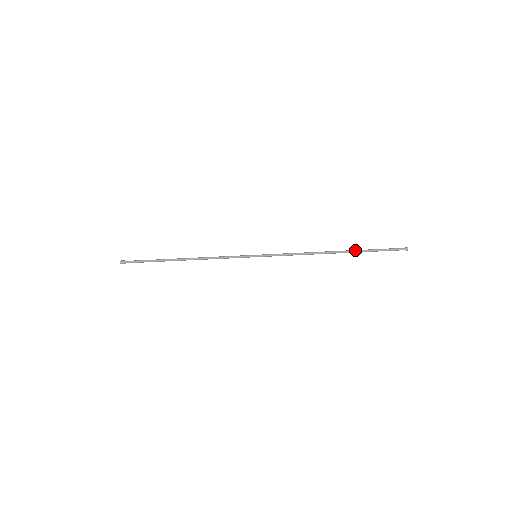
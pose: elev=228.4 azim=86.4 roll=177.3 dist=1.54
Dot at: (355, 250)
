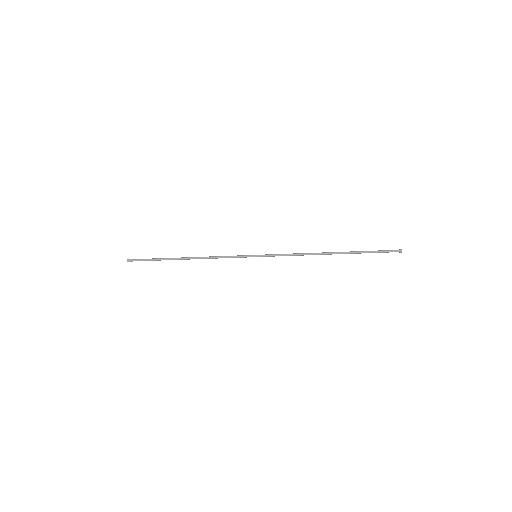
Dot at: (350, 251)
